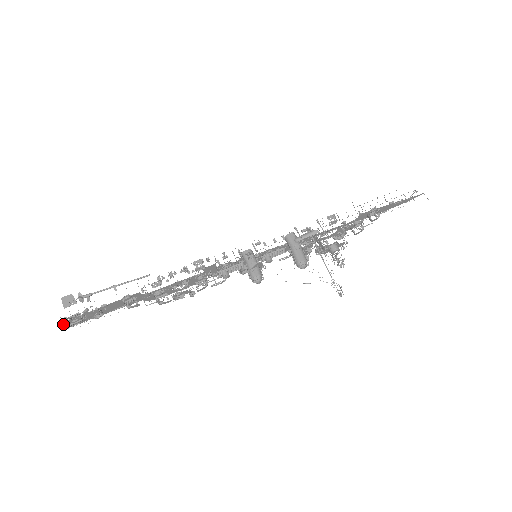
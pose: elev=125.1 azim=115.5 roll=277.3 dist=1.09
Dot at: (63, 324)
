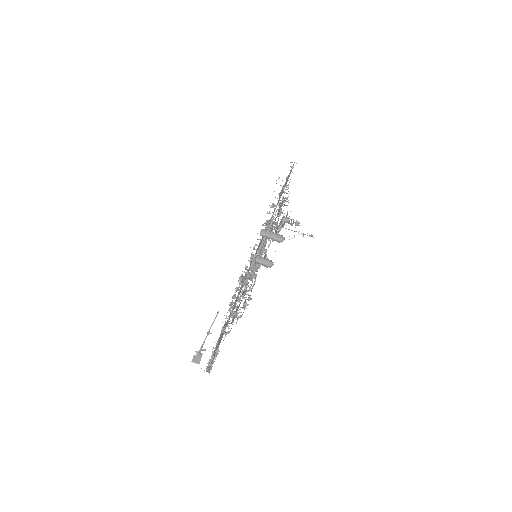
Dot at: occluded
